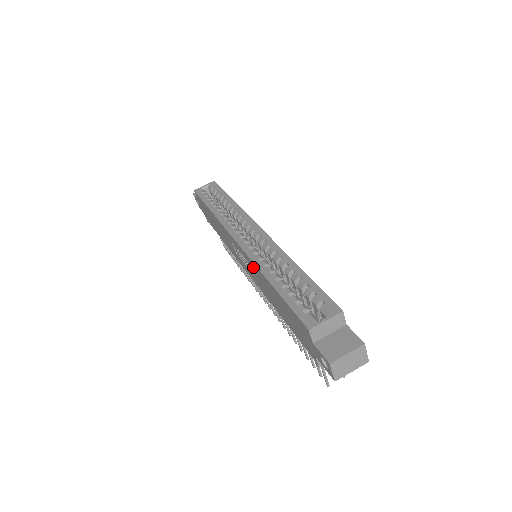
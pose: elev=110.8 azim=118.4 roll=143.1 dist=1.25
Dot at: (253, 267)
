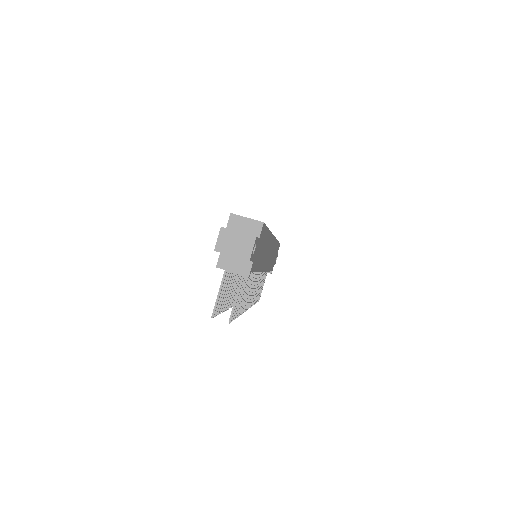
Dot at: occluded
